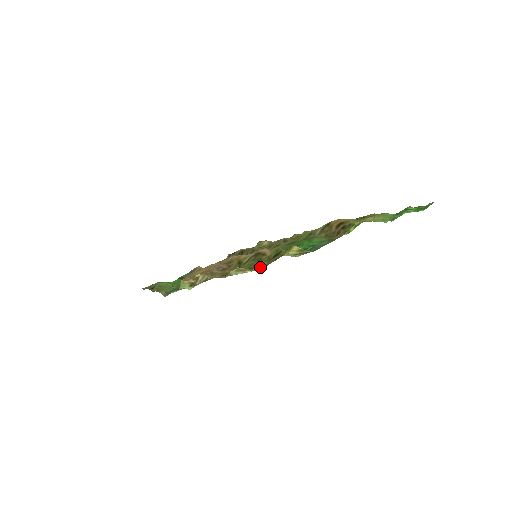
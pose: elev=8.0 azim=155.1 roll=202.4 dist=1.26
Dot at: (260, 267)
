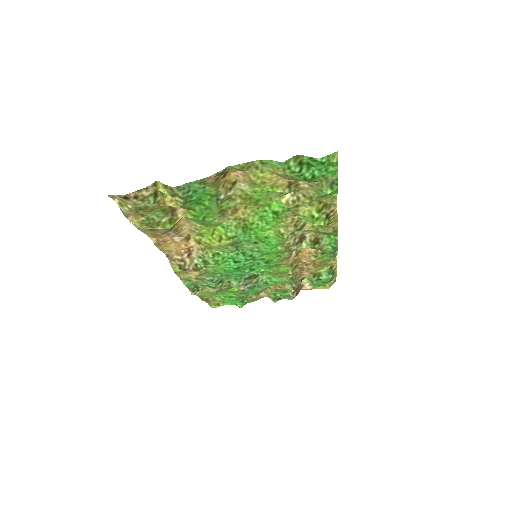
Dot at: (139, 203)
